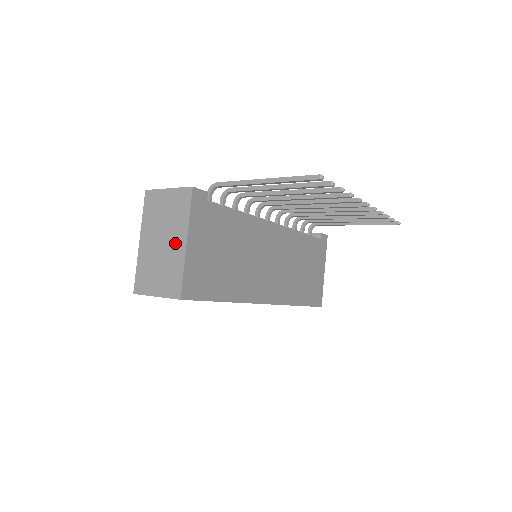
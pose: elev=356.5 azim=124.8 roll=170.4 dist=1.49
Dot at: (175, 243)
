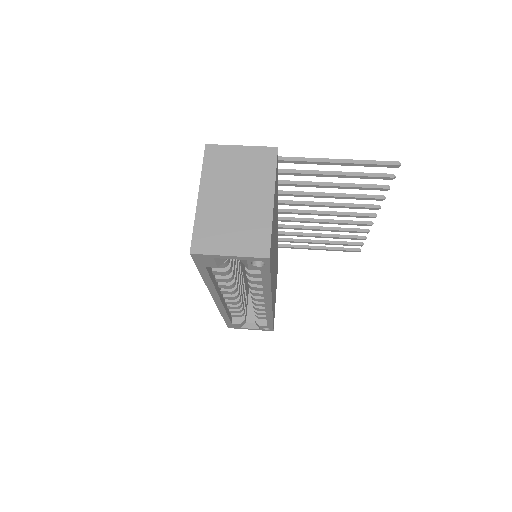
Dot at: (257, 200)
